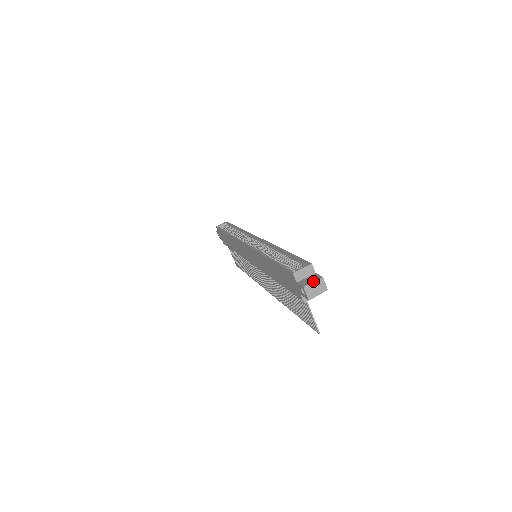
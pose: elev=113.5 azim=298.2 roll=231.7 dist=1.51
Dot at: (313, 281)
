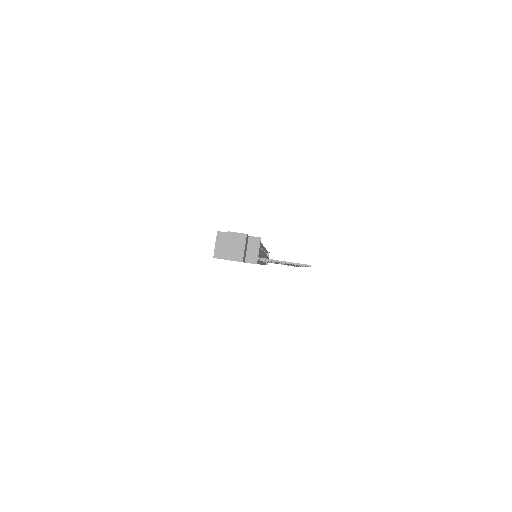
Dot at: occluded
